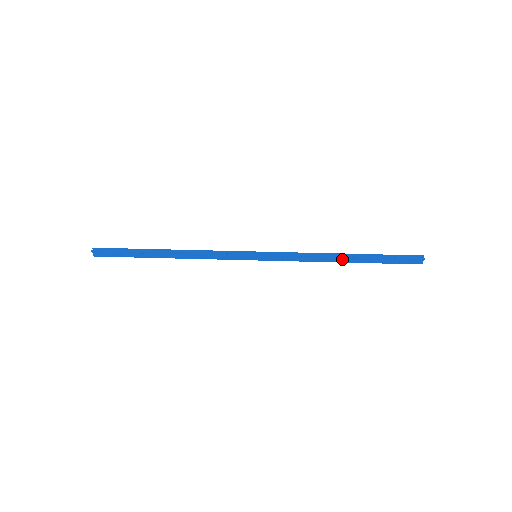
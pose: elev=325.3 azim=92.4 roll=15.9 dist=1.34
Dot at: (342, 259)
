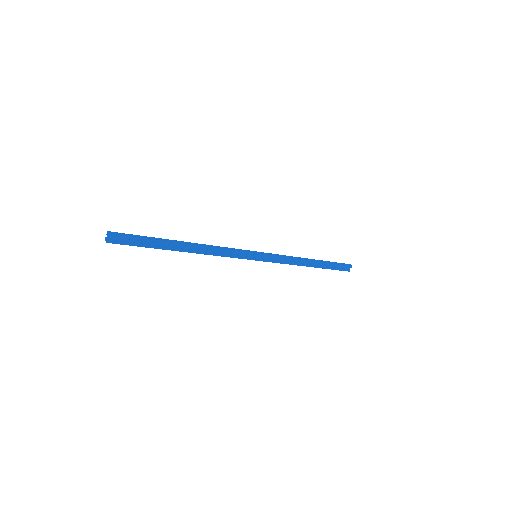
Dot at: (309, 264)
